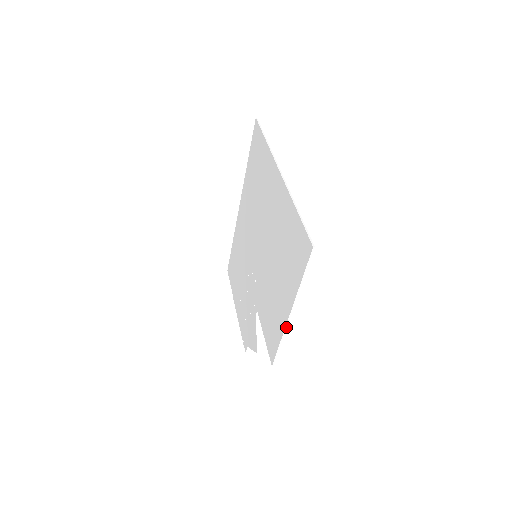
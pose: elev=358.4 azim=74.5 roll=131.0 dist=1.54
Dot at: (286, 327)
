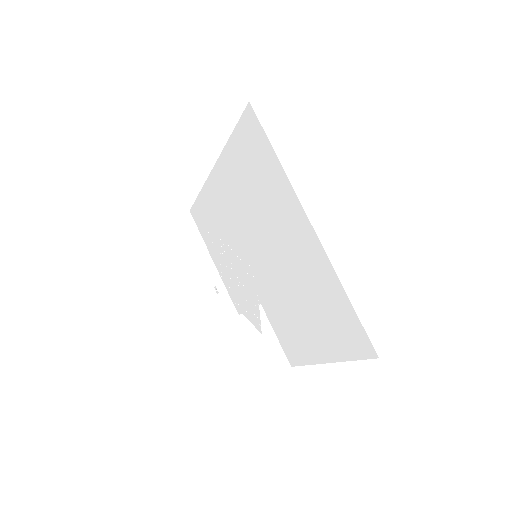
Dot at: occluded
